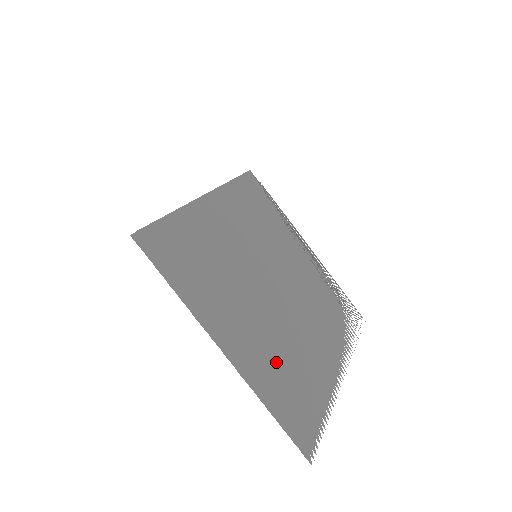
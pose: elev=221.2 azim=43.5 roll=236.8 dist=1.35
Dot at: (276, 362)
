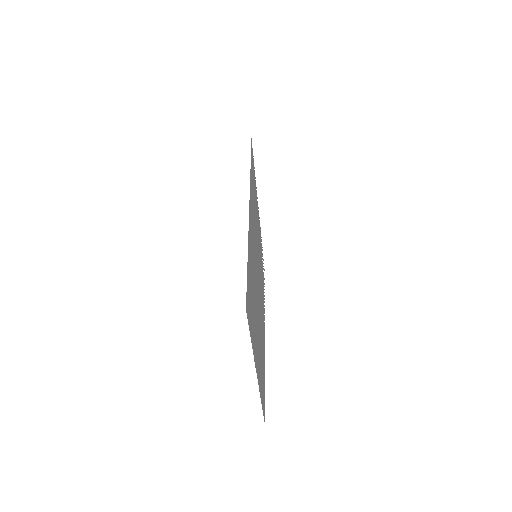
Dot at: occluded
